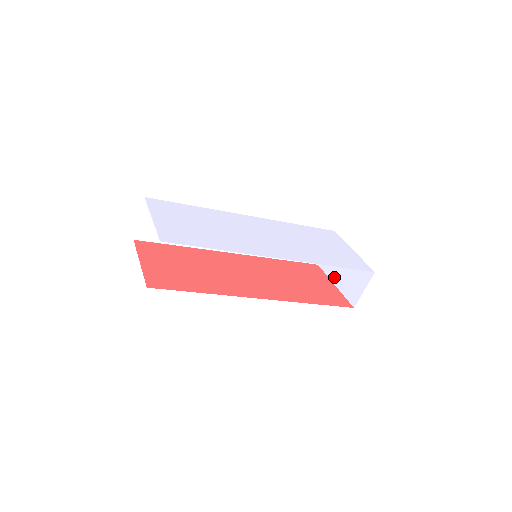
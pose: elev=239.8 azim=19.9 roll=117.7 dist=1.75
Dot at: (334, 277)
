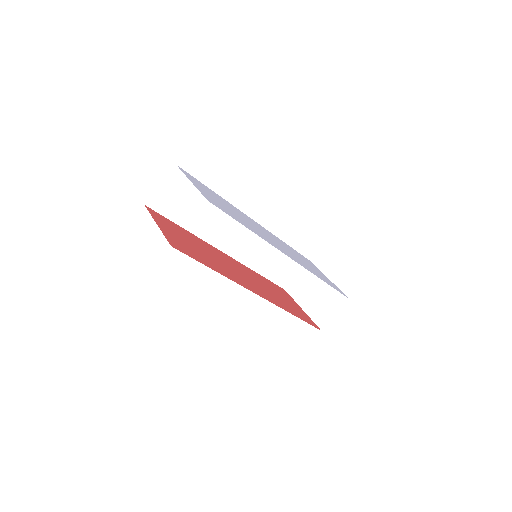
Dot at: (303, 302)
